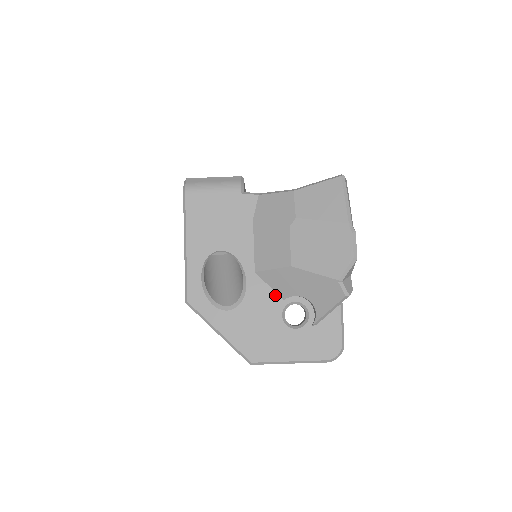
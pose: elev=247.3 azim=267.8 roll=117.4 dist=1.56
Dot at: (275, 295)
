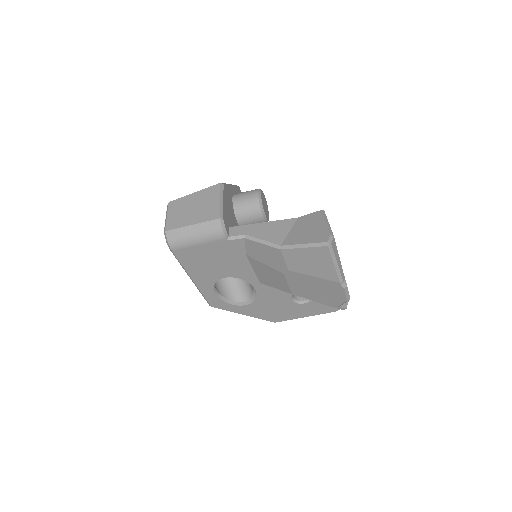
Dot at: (282, 291)
